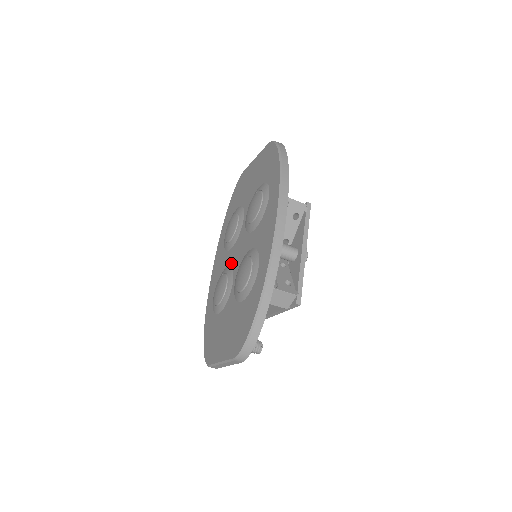
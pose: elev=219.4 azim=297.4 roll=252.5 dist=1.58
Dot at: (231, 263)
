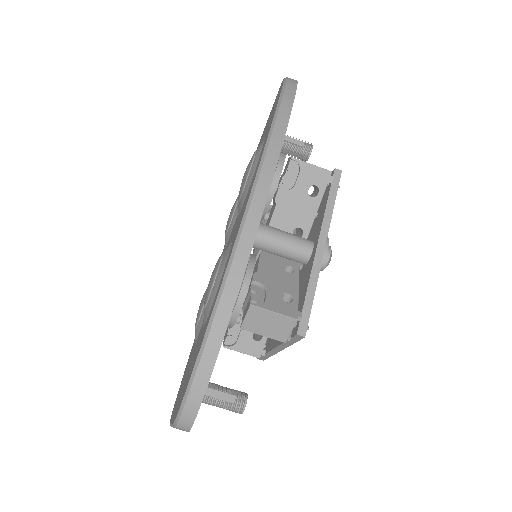
Dot at: occluded
